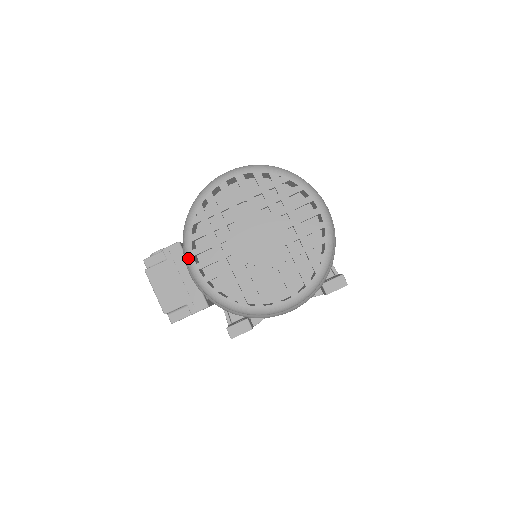
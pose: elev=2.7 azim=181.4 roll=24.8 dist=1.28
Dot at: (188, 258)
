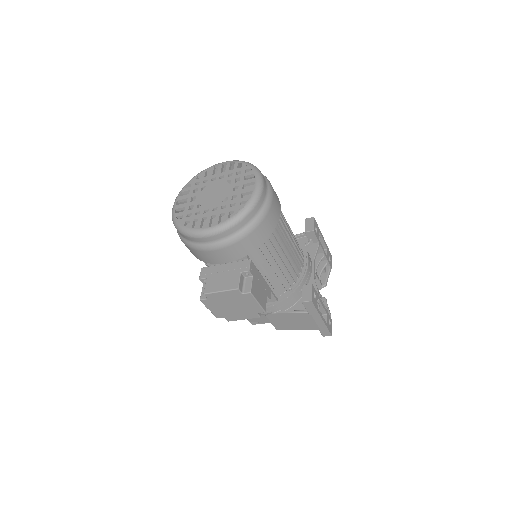
Dot at: (199, 233)
